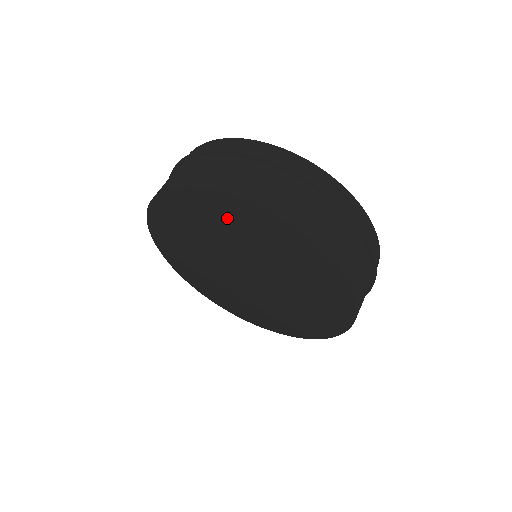
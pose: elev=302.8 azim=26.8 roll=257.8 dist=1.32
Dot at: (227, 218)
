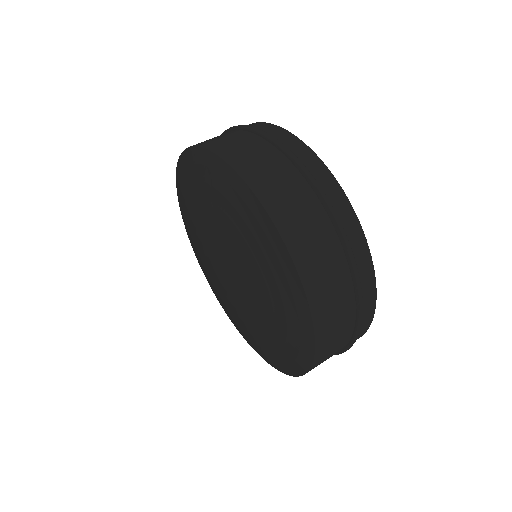
Dot at: (215, 185)
